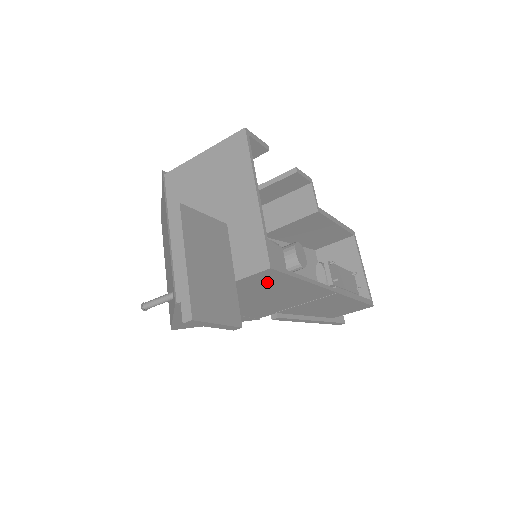
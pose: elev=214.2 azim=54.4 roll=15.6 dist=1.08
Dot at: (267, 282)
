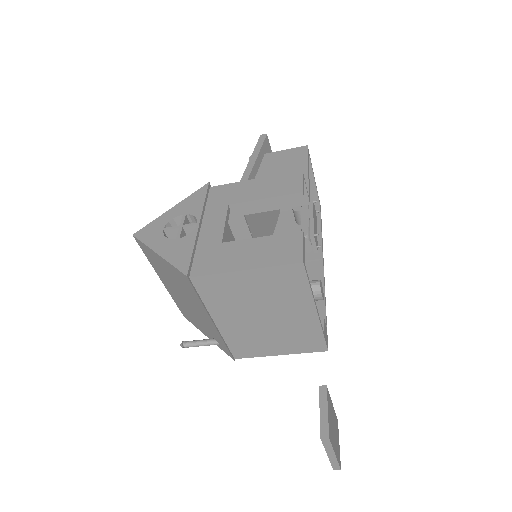
Dot at: occluded
